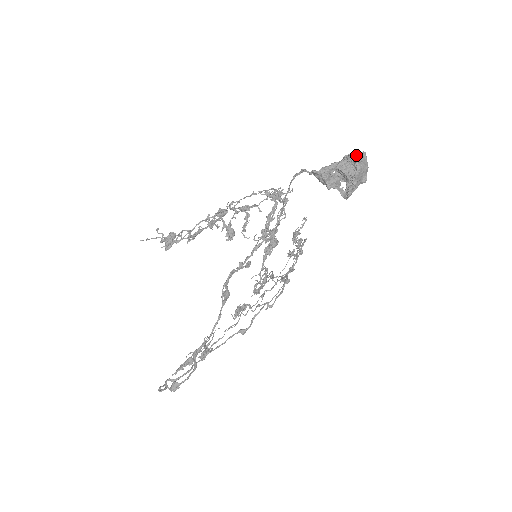
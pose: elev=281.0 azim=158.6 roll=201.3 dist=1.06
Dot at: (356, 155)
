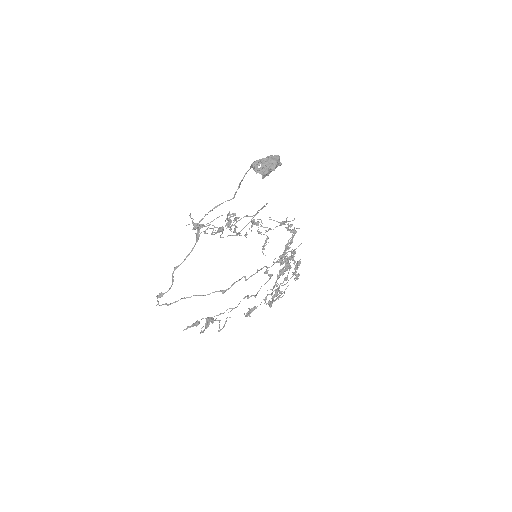
Dot at: occluded
